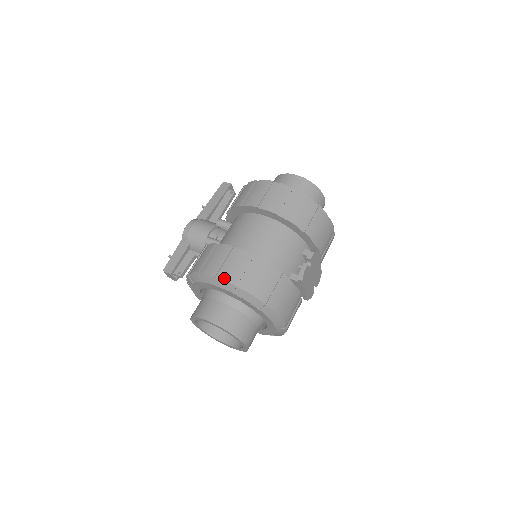
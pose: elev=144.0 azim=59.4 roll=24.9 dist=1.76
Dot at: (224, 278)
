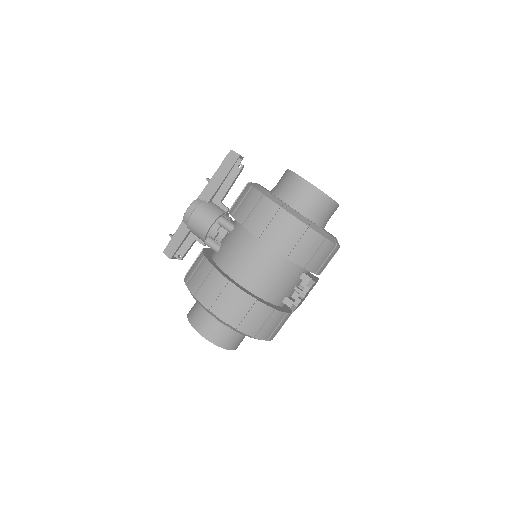
Dot at: (217, 315)
